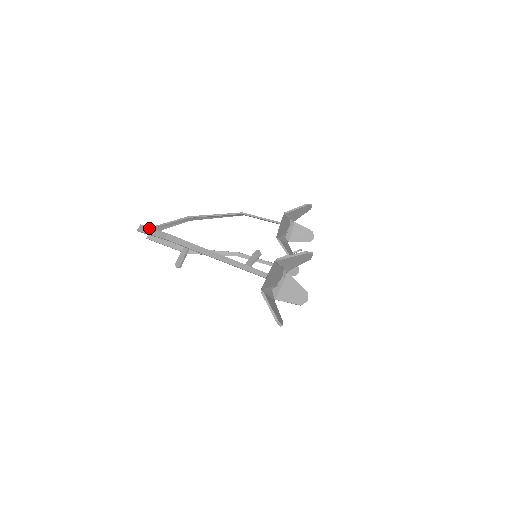
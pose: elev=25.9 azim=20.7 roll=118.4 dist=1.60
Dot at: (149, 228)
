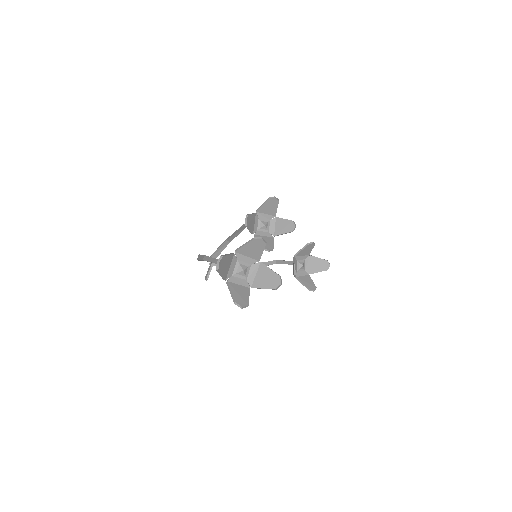
Dot at: (200, 255)
